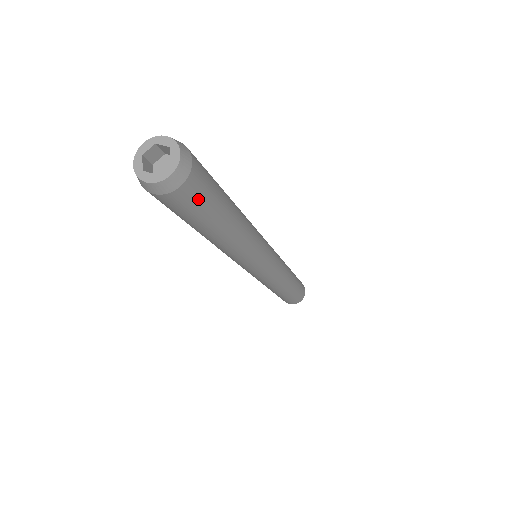
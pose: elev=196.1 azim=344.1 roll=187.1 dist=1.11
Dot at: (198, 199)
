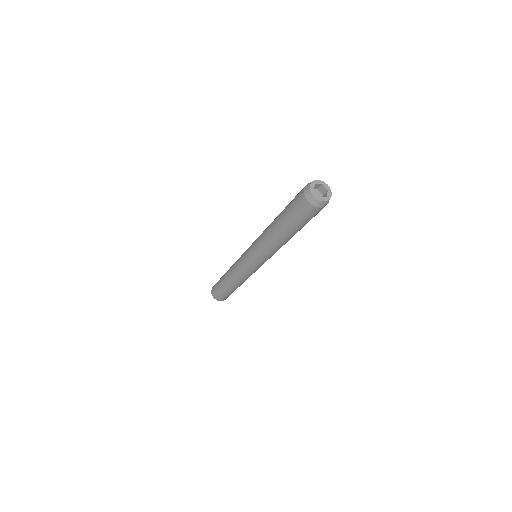
Dot at: (313, 216)
